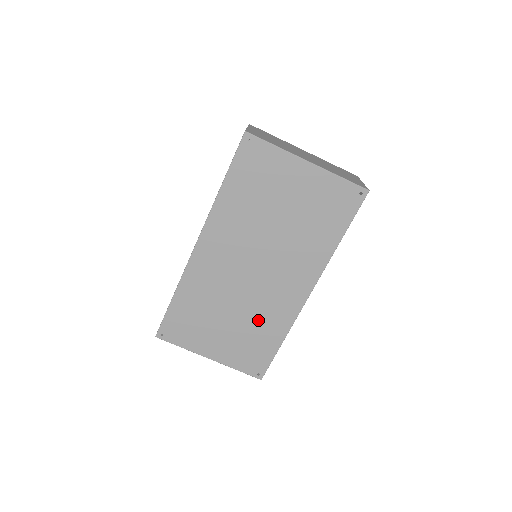
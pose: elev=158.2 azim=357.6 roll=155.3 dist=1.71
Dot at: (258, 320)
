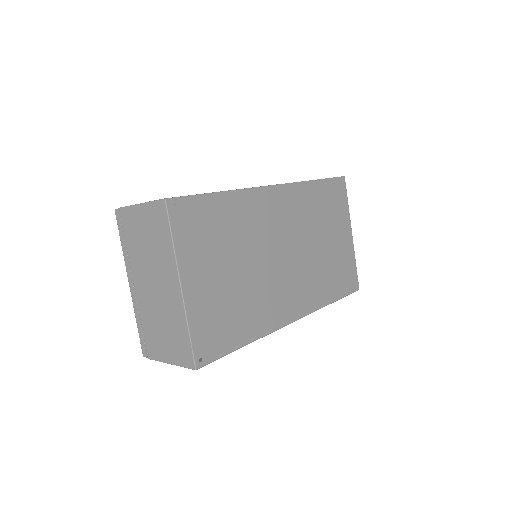
Dot at: (251, 299)
